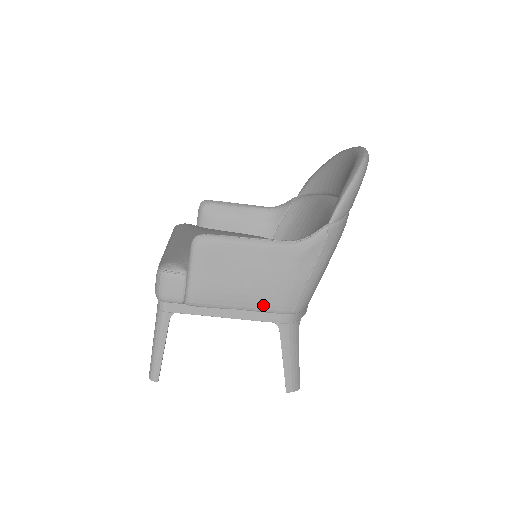
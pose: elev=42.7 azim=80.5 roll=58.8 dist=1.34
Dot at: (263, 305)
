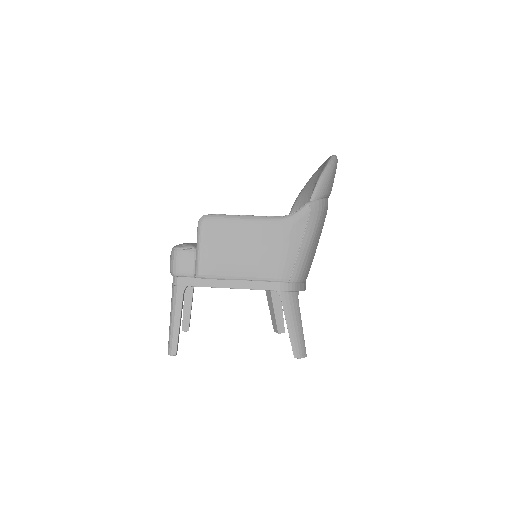
Dot at: (263, 274)
